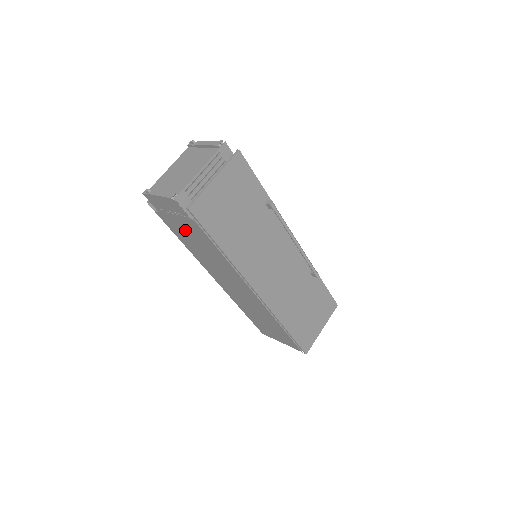
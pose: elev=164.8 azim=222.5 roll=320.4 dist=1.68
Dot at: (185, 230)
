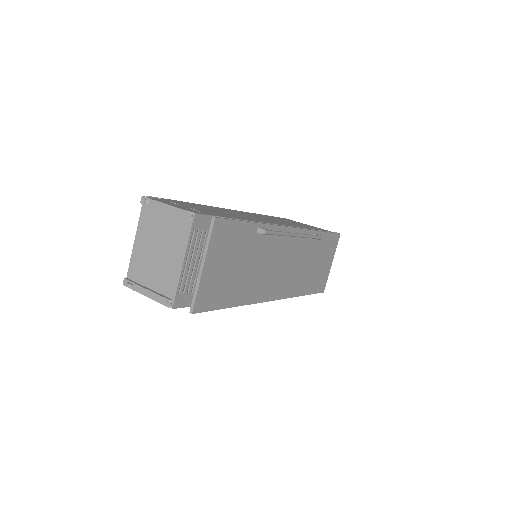
Dot at: occluded
